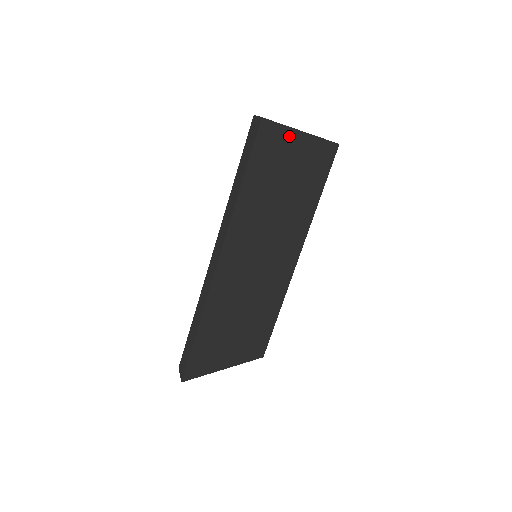
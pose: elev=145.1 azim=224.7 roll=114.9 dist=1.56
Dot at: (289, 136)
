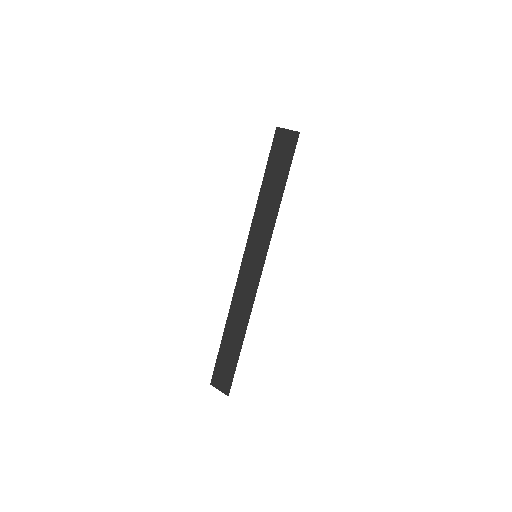
Dot at: occluded
